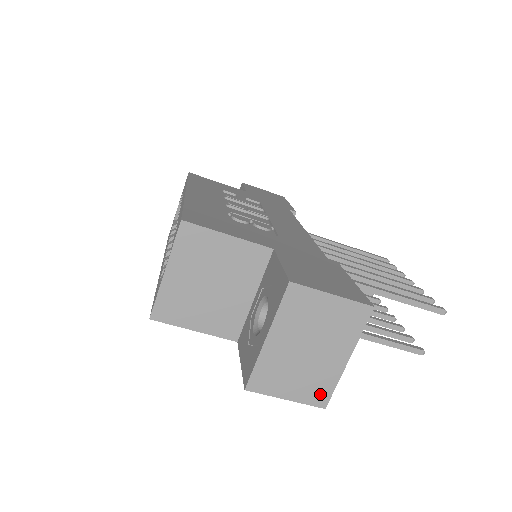
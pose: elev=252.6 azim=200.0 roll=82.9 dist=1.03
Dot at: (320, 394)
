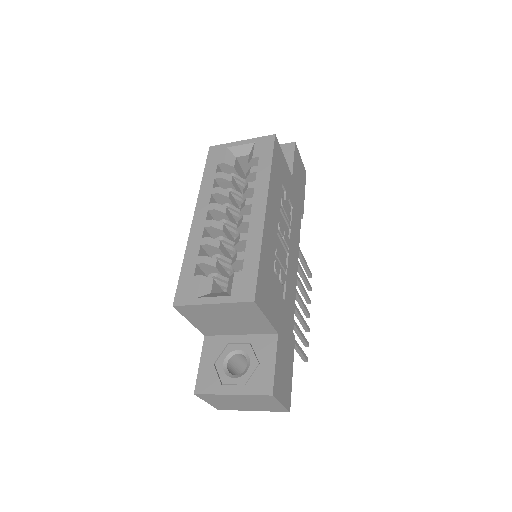
Dot at: (224, 408)
